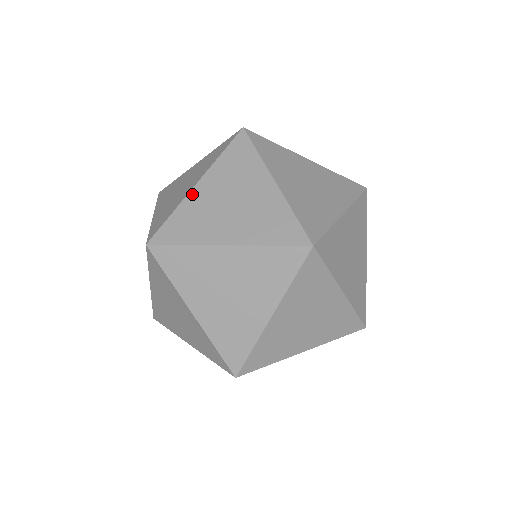
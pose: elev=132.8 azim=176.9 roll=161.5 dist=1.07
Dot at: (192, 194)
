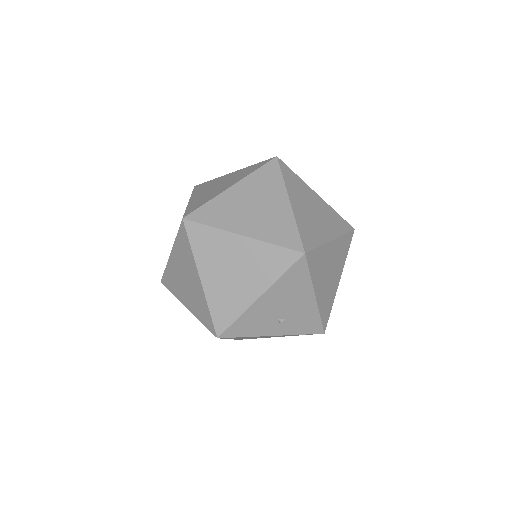
Dot at: (191, 201)
